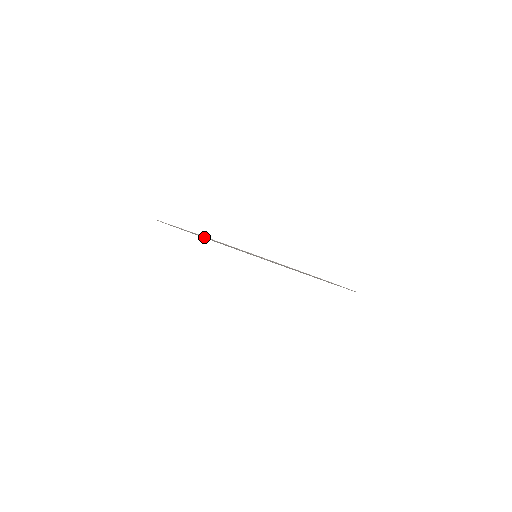
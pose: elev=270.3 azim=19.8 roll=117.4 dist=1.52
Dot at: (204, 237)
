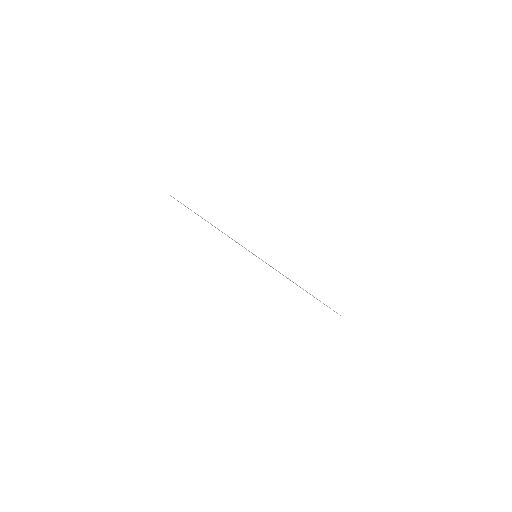
Dot at: occluded
